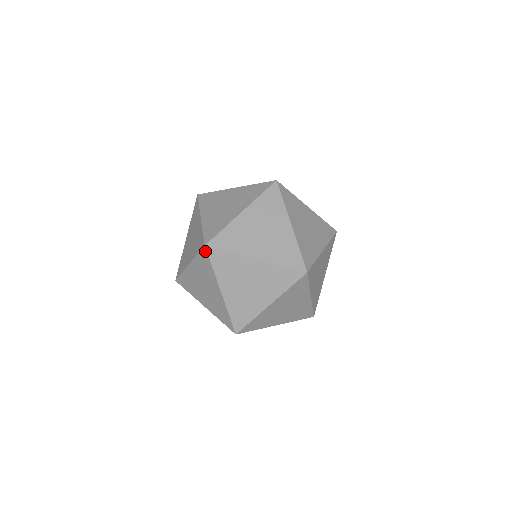
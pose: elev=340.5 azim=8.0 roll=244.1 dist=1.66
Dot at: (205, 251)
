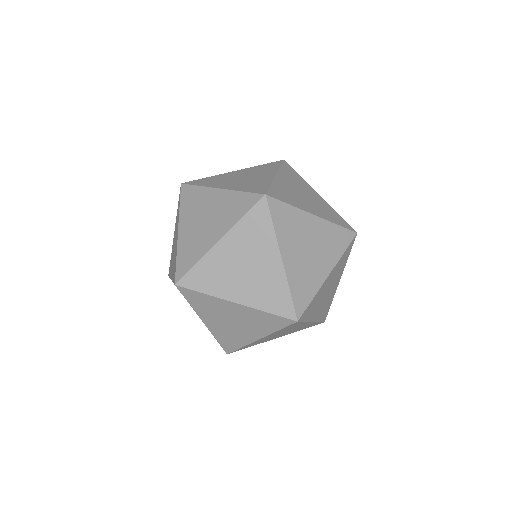
Dot at: occluded
